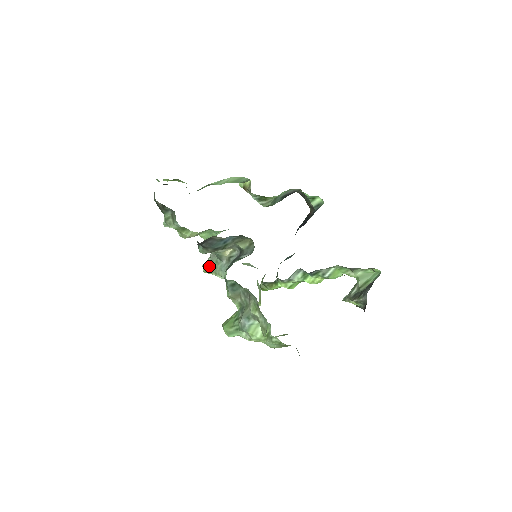
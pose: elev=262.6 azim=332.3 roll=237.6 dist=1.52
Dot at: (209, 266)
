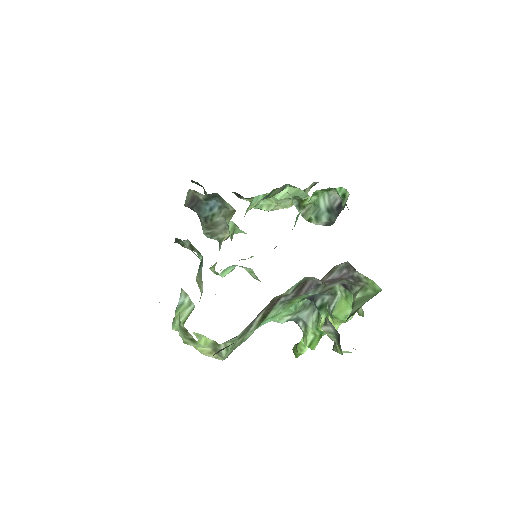
Dot at: (216, 262)
